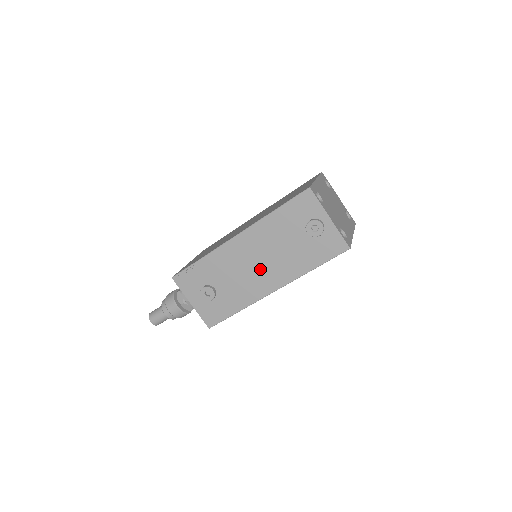
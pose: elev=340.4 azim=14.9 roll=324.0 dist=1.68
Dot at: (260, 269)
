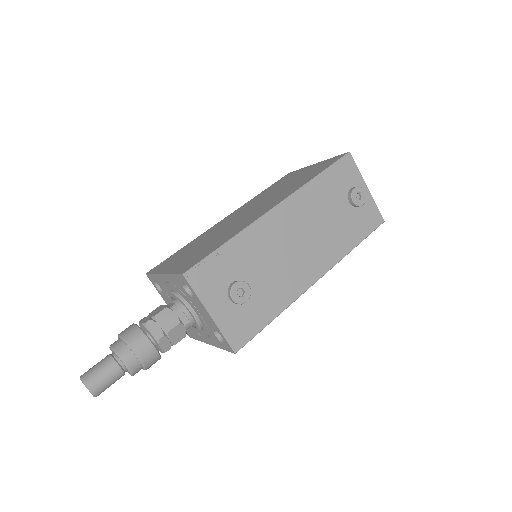
Dot at: (303, 251)
